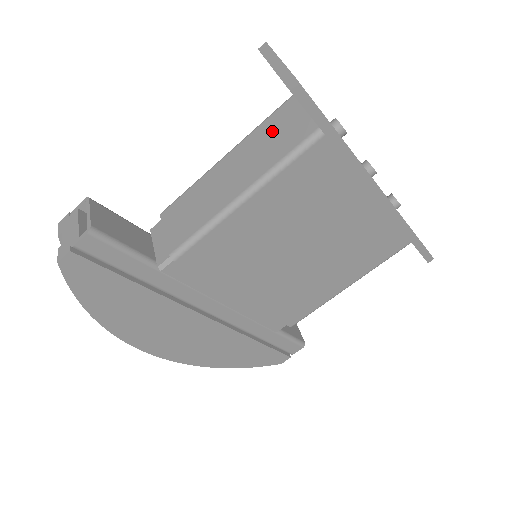
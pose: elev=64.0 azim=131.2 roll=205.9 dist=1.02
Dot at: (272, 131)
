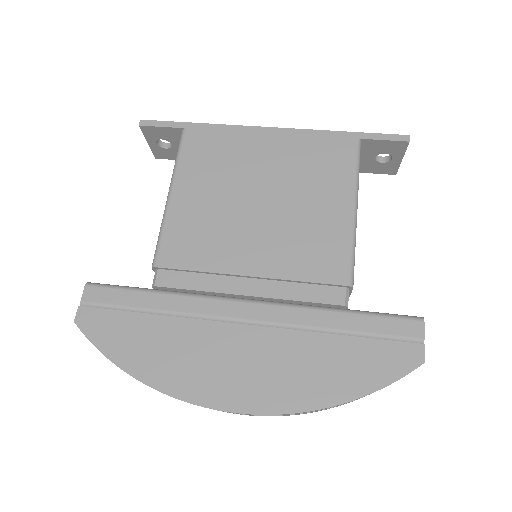
Dot at: occluded
